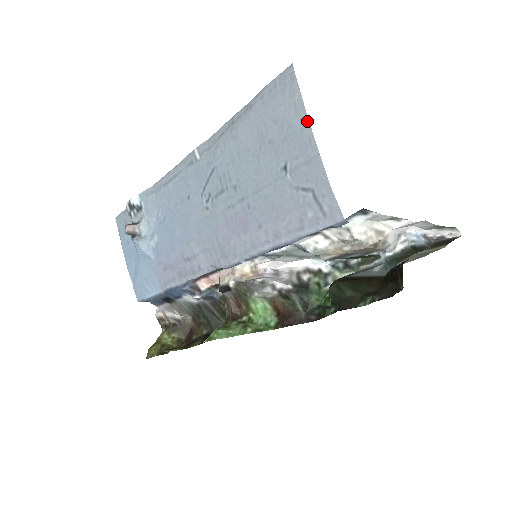
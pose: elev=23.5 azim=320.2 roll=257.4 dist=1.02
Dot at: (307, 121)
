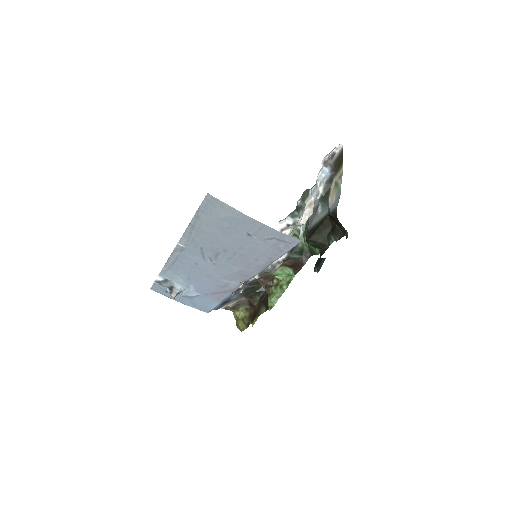
Dot at: (244, 215)
